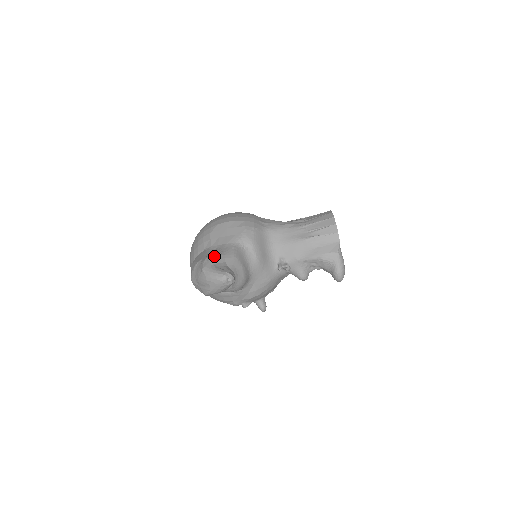
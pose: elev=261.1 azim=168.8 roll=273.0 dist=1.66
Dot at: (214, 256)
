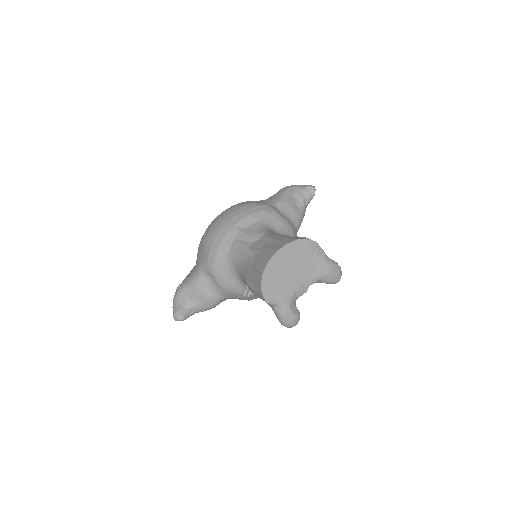
Dot at: (180, 288)
